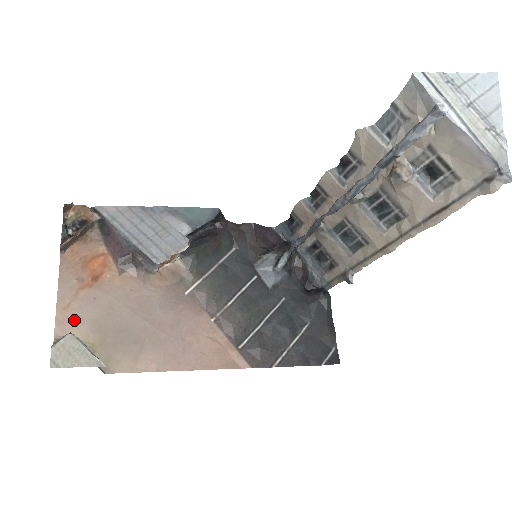
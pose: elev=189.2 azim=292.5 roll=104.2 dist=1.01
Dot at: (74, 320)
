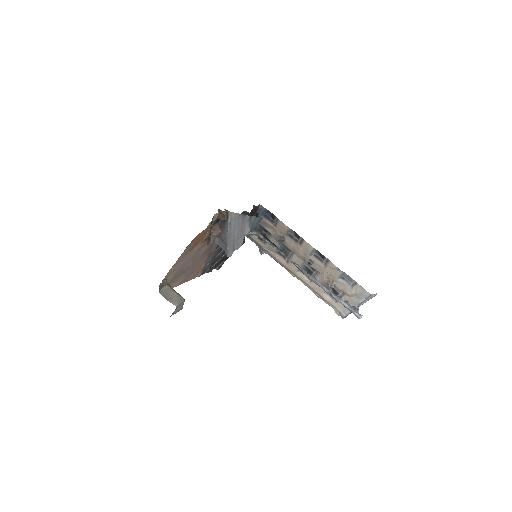
Dot at: (173, 270)
